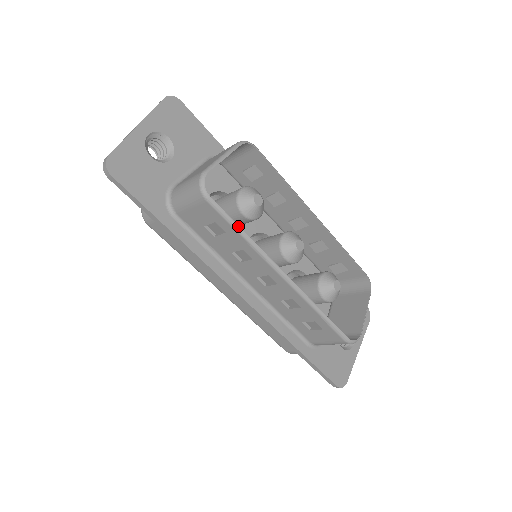
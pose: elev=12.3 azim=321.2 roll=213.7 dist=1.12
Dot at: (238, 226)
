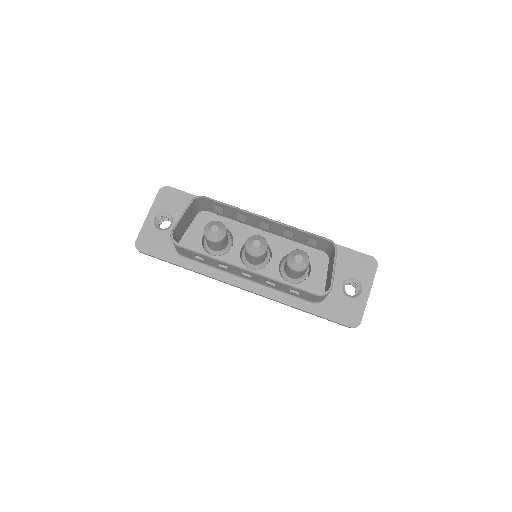
Dot at: (202, 252)
